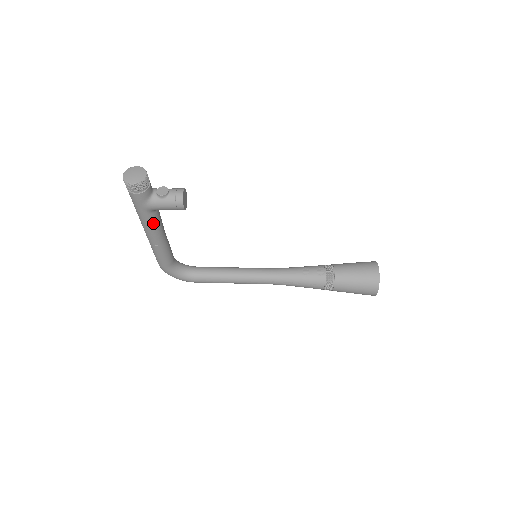
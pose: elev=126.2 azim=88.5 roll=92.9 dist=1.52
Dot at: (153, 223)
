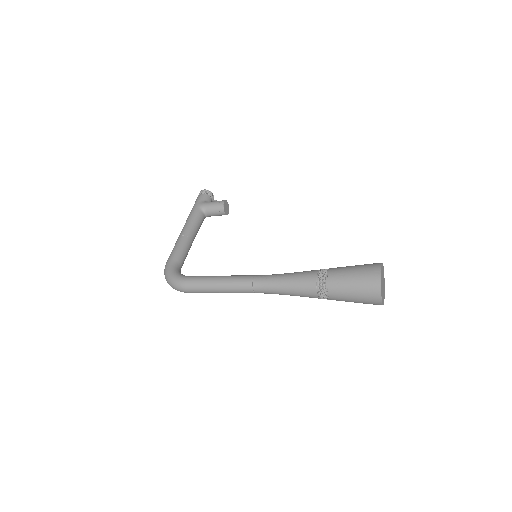
Dot at: (195, 217)
